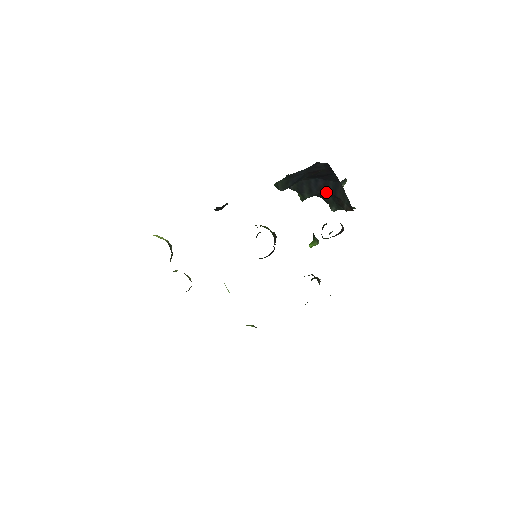
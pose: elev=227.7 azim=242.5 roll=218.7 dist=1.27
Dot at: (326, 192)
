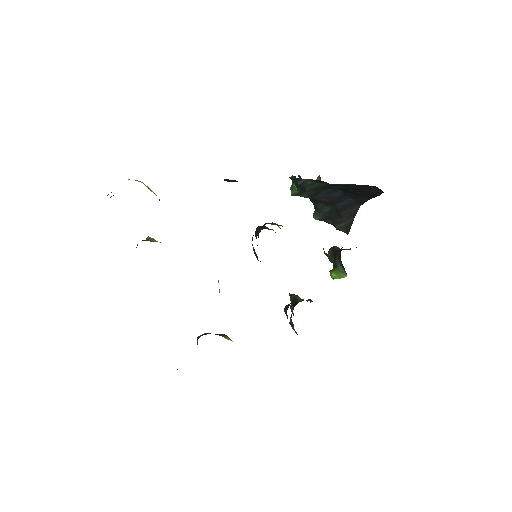
Dot at: (330, 203)
